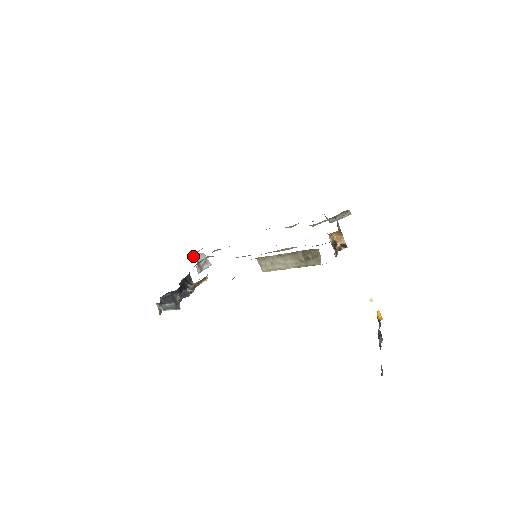
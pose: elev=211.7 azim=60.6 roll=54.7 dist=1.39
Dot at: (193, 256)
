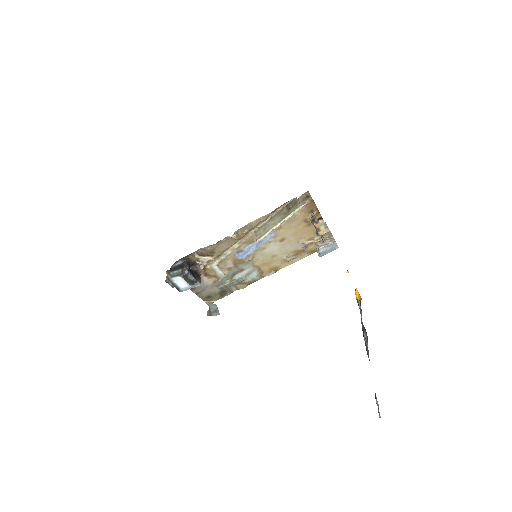
Dot at: (207, 304)
